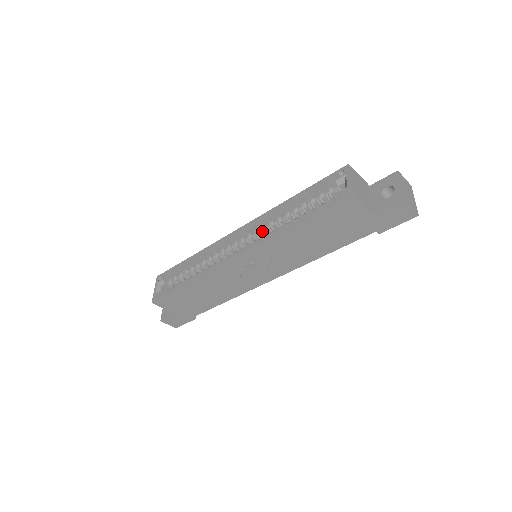
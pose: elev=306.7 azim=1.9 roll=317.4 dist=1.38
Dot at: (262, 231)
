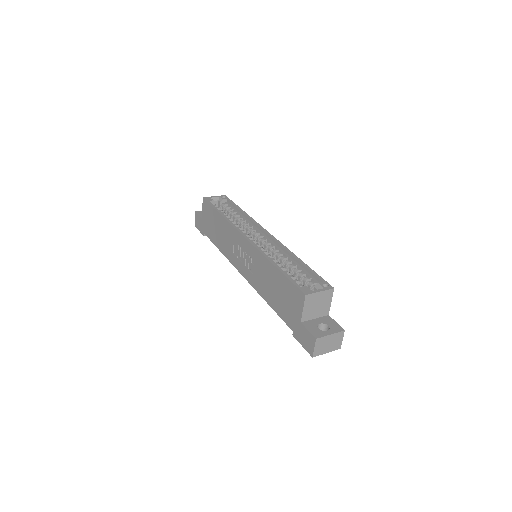
Dot at: (272, 250)
